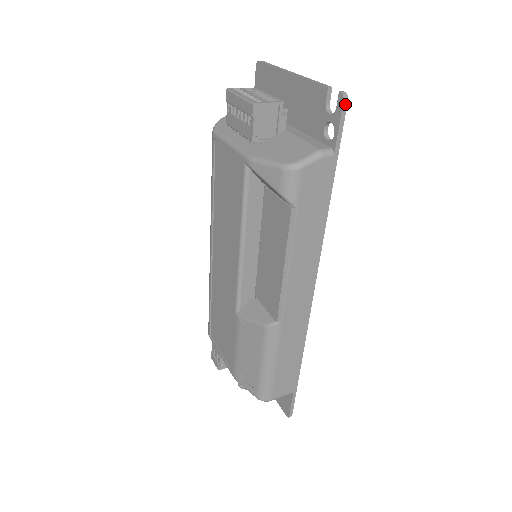
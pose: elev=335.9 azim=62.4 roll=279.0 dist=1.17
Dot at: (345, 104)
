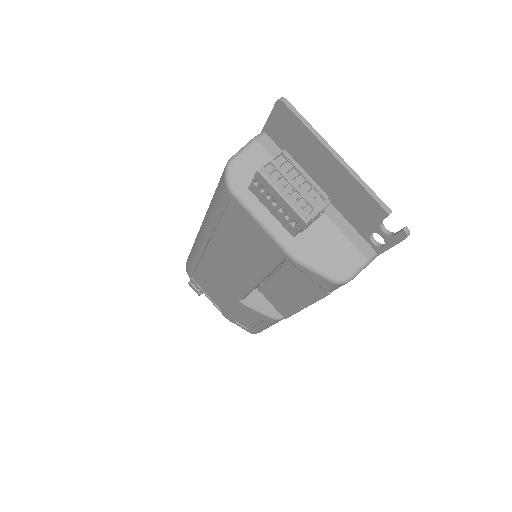
Dot at: (405, 238)
